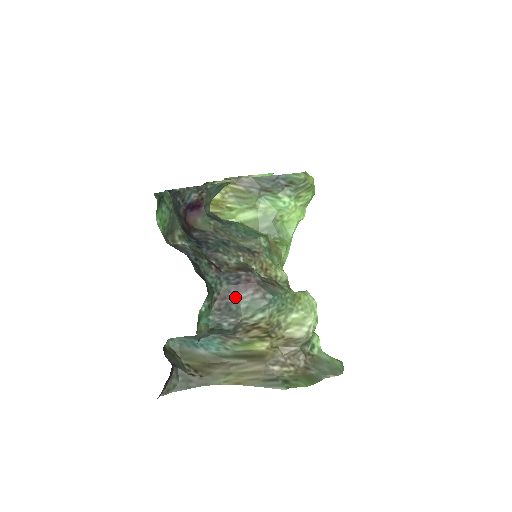
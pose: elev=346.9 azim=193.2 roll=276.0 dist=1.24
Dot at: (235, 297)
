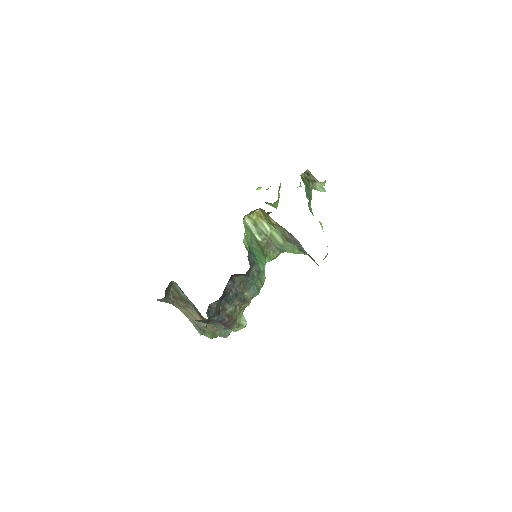
Dot at: (214, 322)
